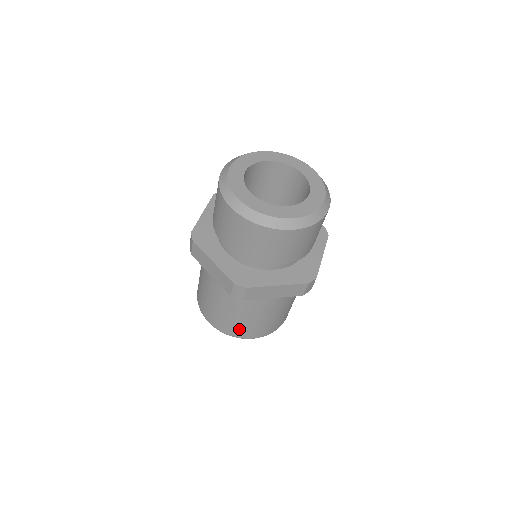
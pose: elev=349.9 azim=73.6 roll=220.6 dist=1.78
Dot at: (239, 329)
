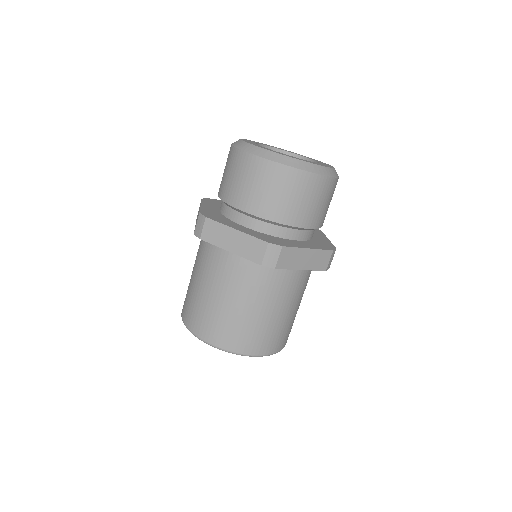
Dot at: (252, 338)
